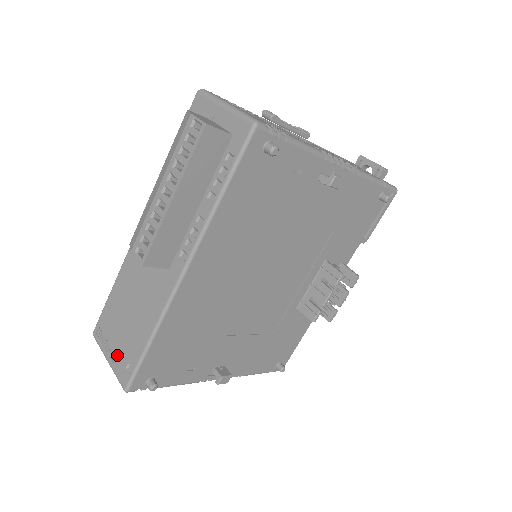
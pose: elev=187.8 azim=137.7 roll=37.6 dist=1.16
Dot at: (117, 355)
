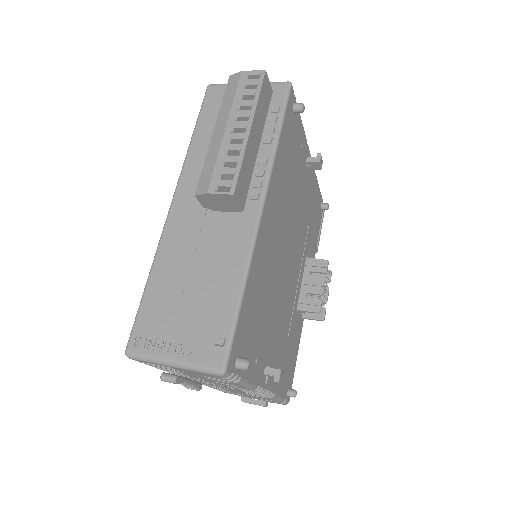
Dot at: (189, 342)
